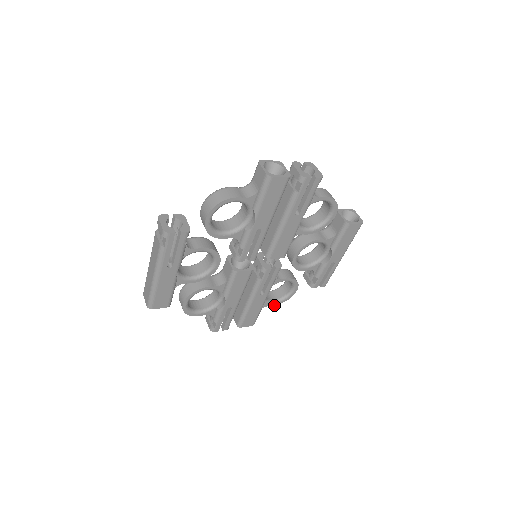
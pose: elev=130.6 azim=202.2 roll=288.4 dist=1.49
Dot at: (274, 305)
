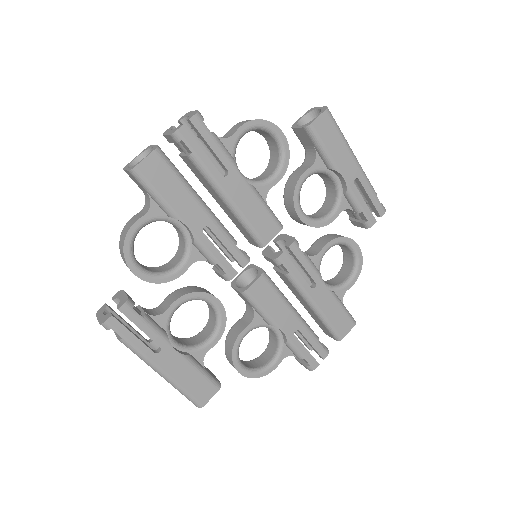
Dot at: (353, 284)
